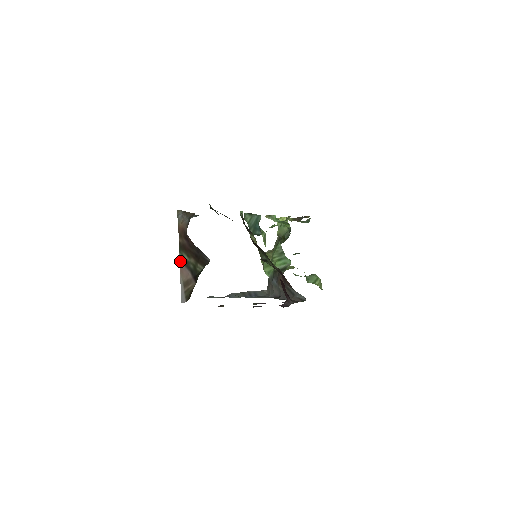
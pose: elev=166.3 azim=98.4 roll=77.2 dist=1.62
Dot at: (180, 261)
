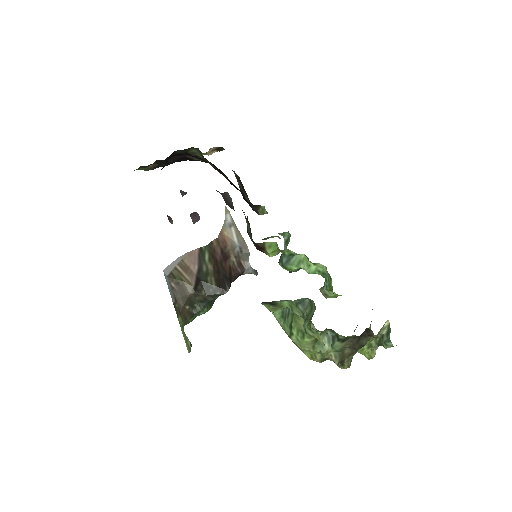
Dot at: (198, 250)
